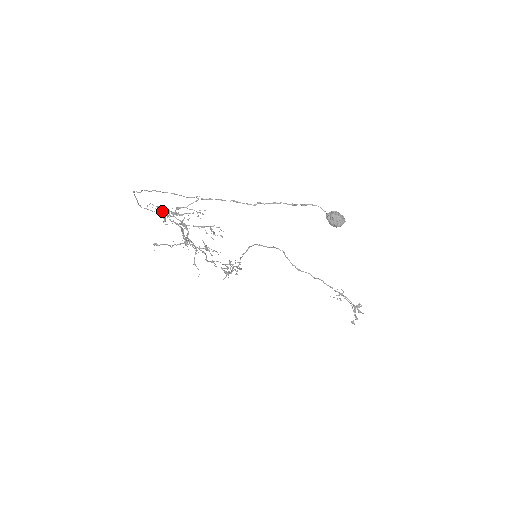
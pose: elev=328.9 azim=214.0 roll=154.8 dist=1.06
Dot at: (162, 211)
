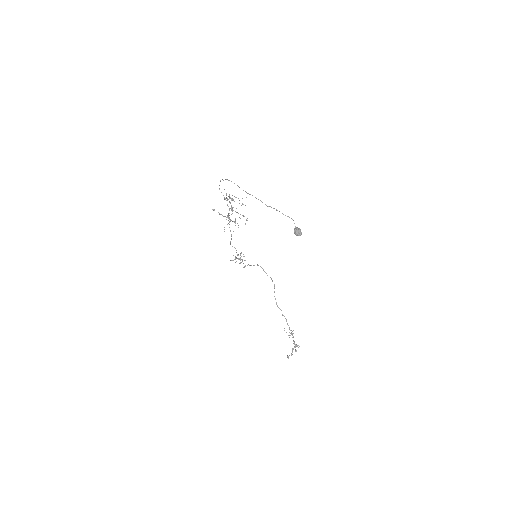
Dot at: occluded
